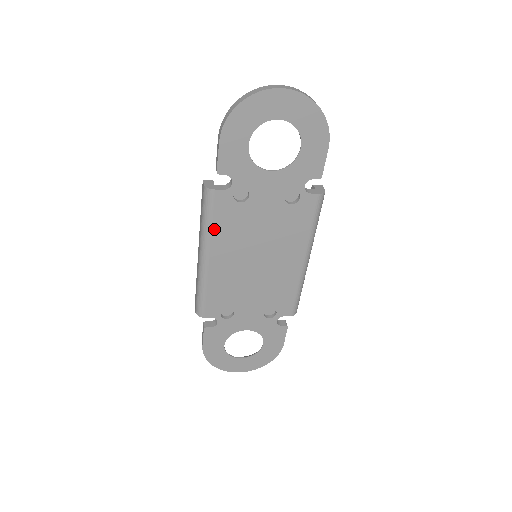
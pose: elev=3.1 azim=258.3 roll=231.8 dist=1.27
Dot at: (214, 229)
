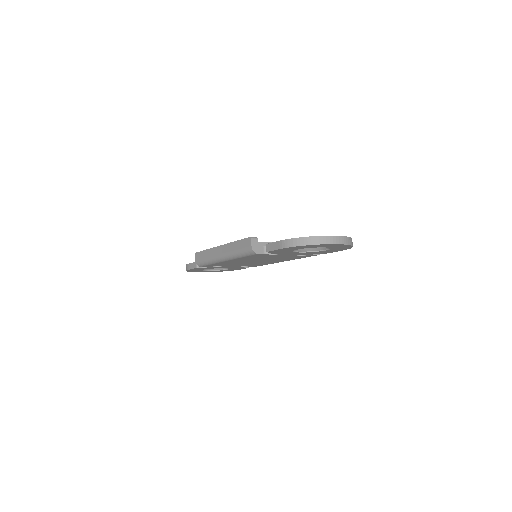
Dot at: (242, 258)
